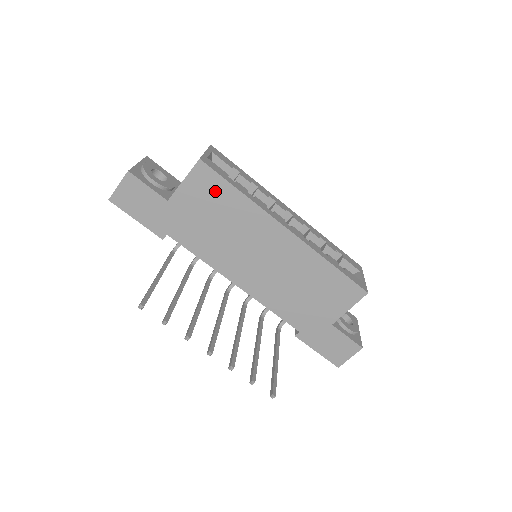
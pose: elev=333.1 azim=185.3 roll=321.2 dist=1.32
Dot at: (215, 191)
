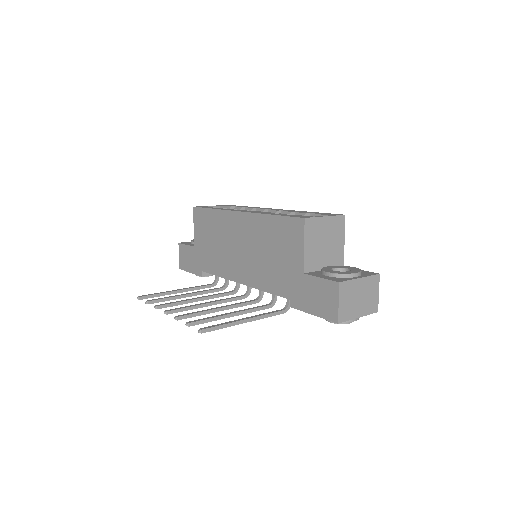
Dot at: (205, 220)
